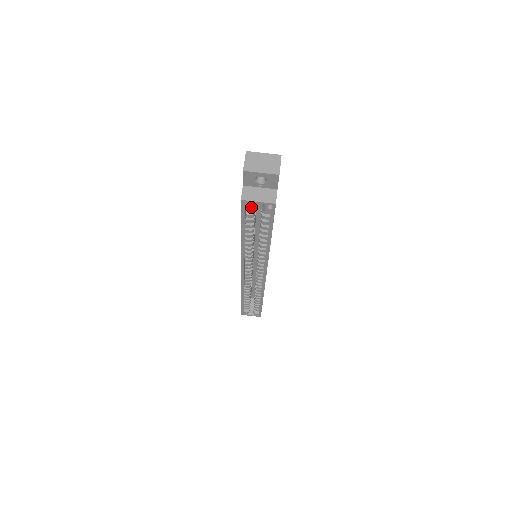
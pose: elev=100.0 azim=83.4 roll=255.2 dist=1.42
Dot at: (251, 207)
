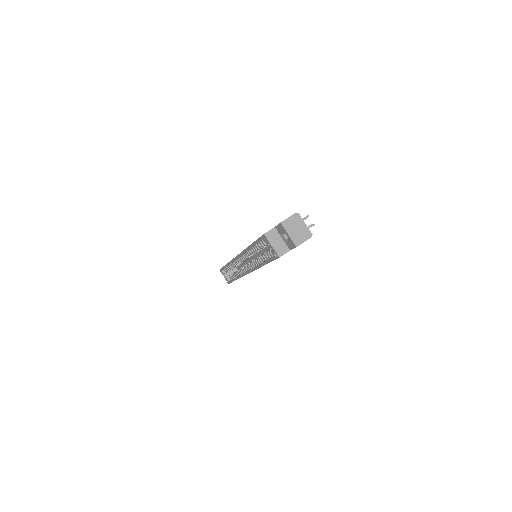
Dot at: (266, 242)
